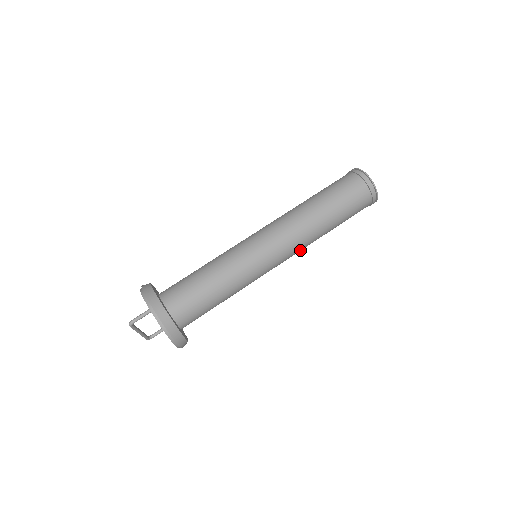
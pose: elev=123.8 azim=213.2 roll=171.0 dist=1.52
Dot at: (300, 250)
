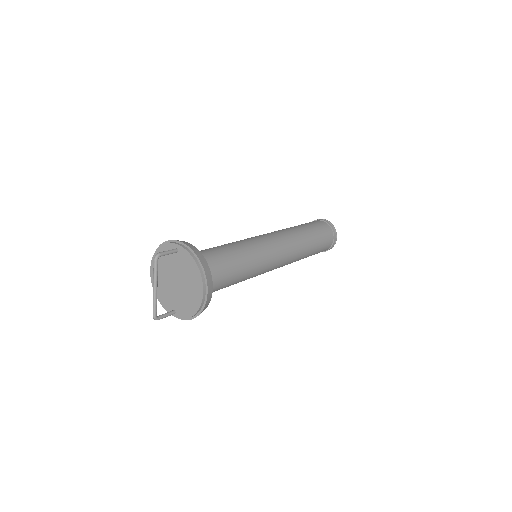
Dot at: (292, 257)
